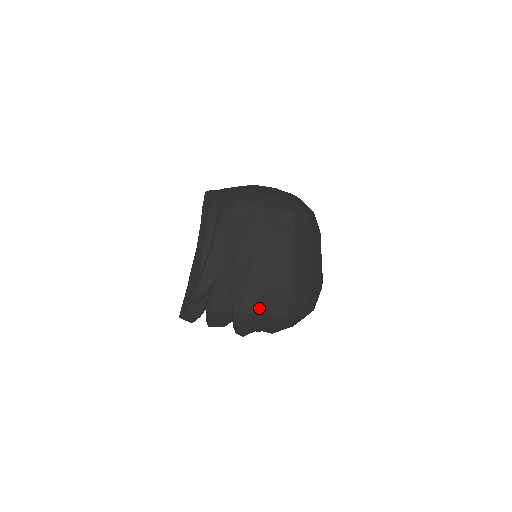
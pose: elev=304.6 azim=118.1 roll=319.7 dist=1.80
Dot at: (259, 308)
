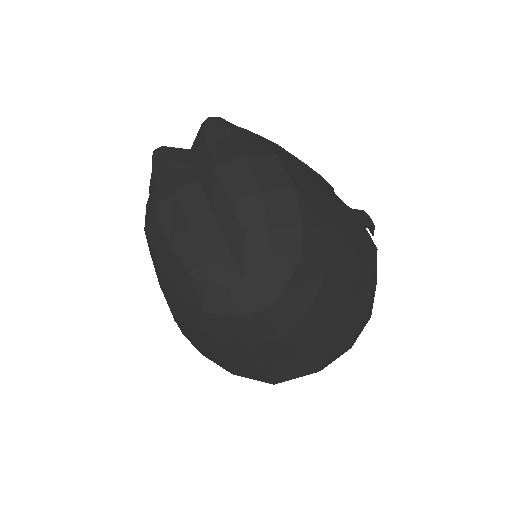
Dot at: occluded
